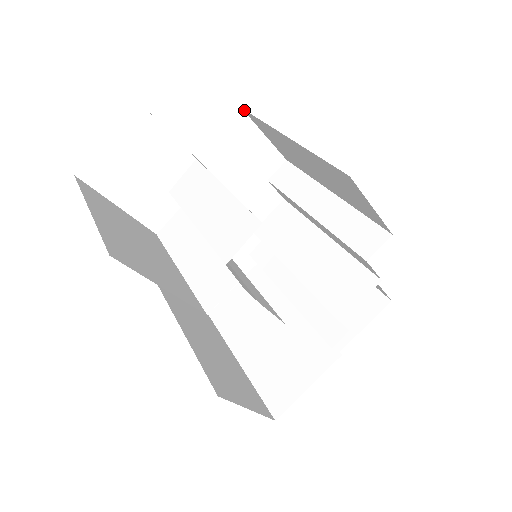
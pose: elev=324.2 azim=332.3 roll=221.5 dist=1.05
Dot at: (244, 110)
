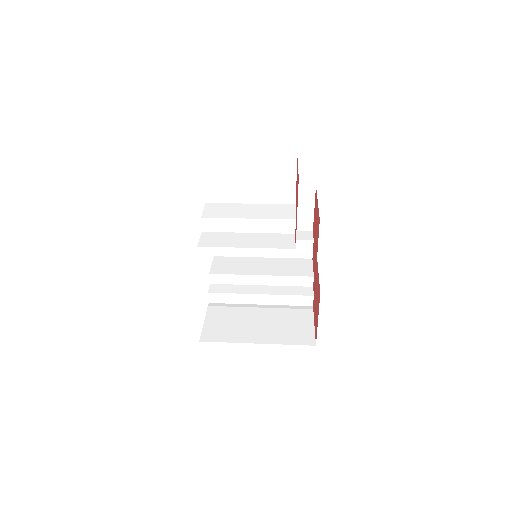
Dot at: occluded
